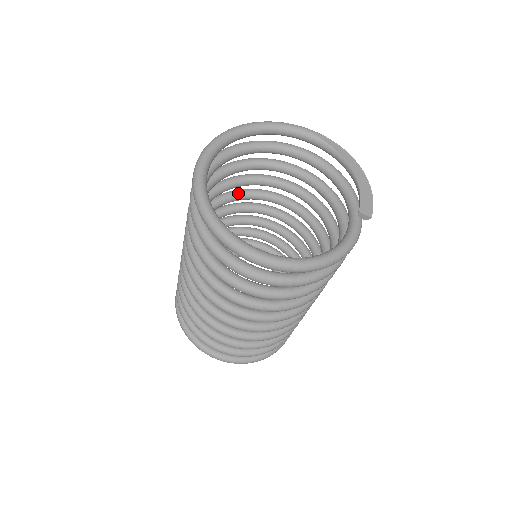
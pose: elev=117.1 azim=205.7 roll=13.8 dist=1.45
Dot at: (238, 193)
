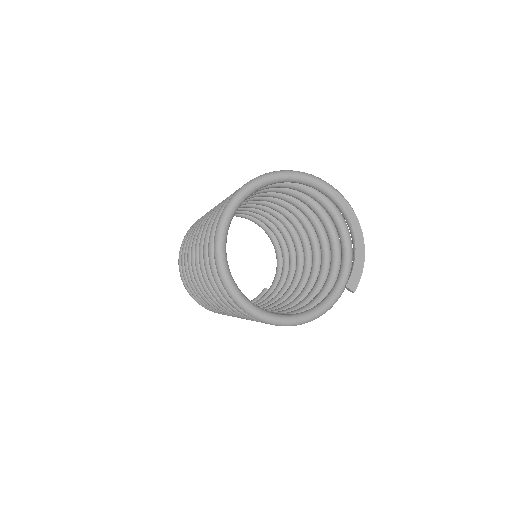
Dot at: occluded
